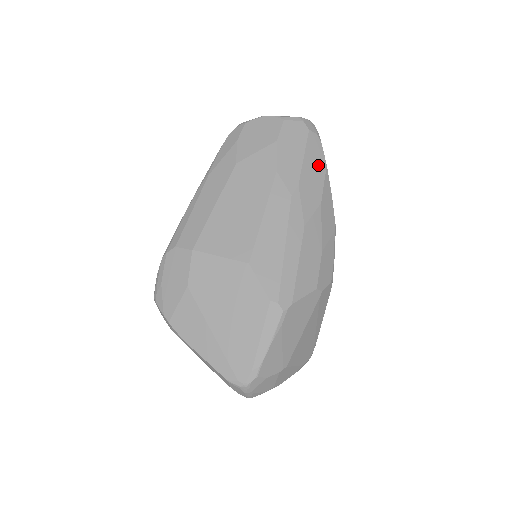
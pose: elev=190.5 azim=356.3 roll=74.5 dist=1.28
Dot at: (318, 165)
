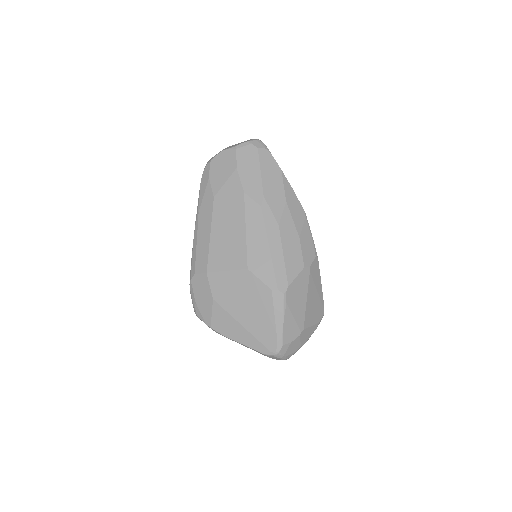
Dot at: (274, 173)
